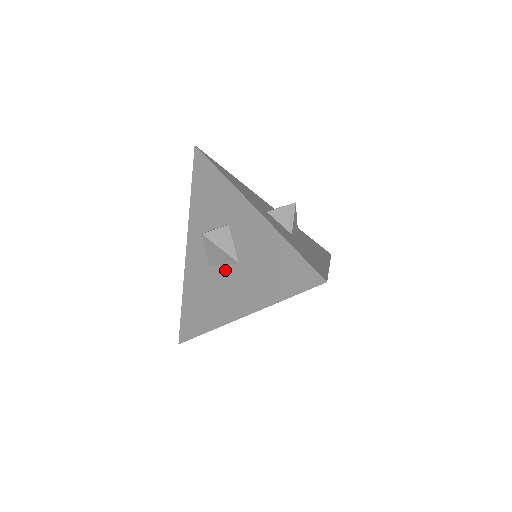
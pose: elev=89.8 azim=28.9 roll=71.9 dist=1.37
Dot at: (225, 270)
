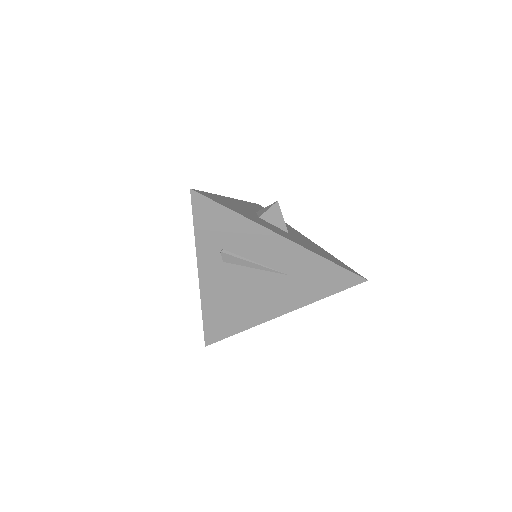
Dot at: occluded
